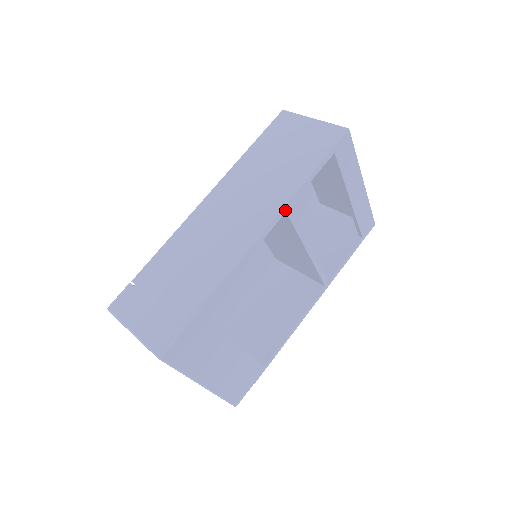
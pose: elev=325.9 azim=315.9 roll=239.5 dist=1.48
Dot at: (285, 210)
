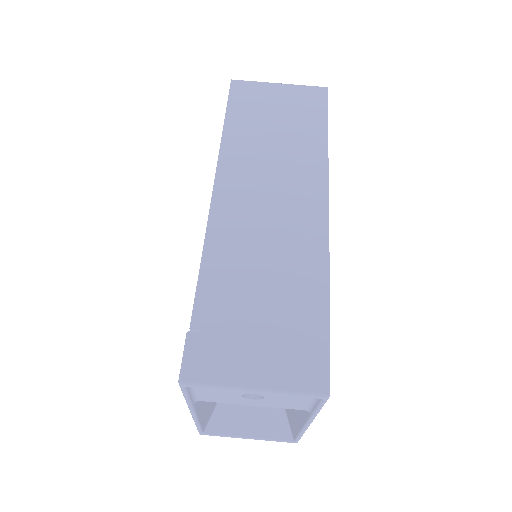
Dot at: (327, 177)
